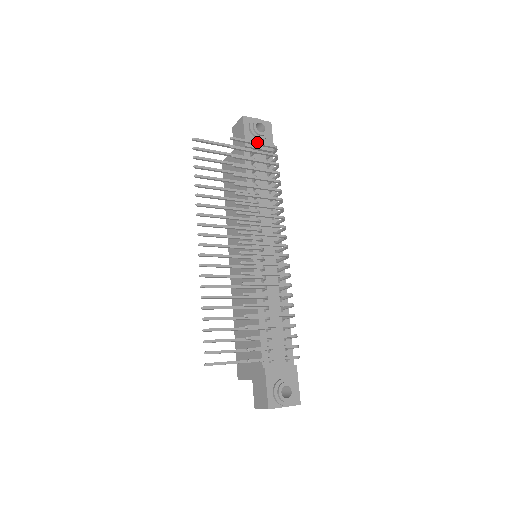
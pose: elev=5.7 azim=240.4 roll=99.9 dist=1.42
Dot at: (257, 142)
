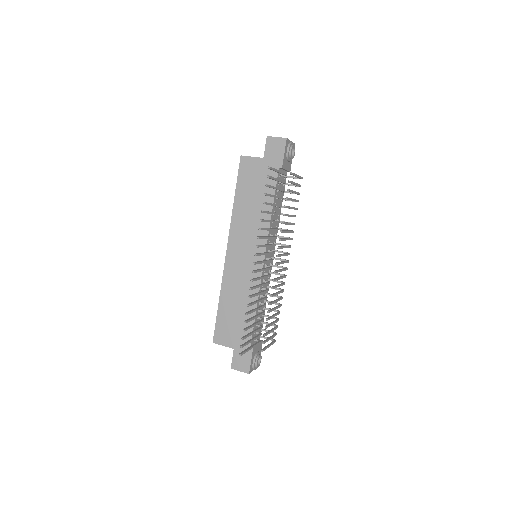
Dot at: (298, 175)
